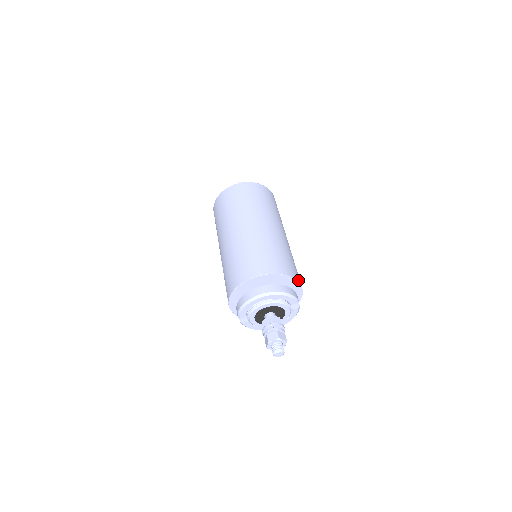
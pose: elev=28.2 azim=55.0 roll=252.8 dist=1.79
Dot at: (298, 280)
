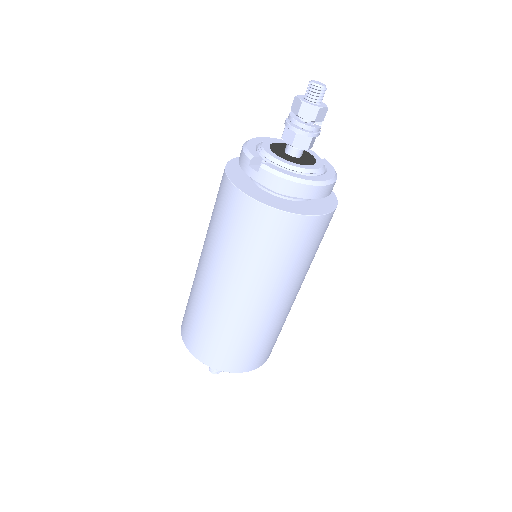
Dot at: occluded
